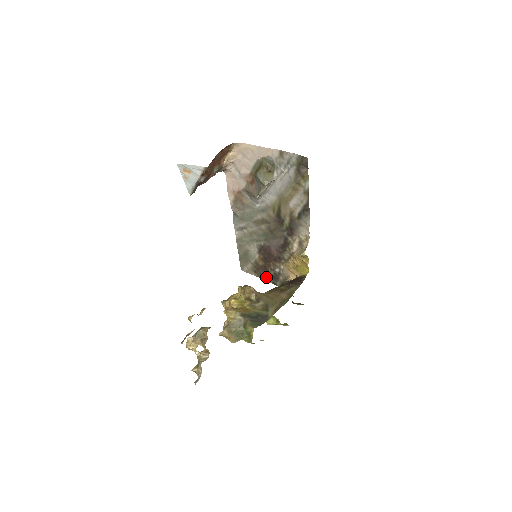
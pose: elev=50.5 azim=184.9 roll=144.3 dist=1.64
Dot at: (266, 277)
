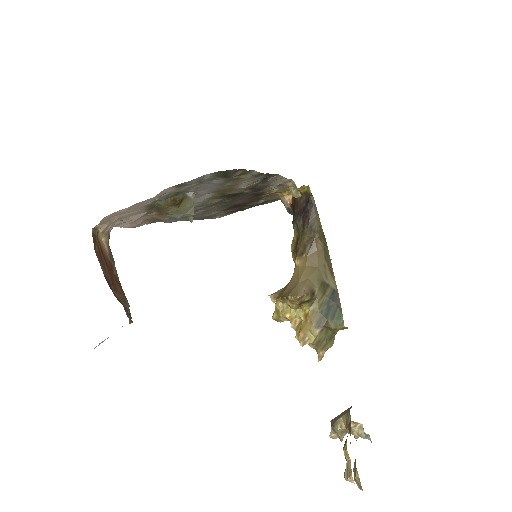
Dot at: (249, 207)
